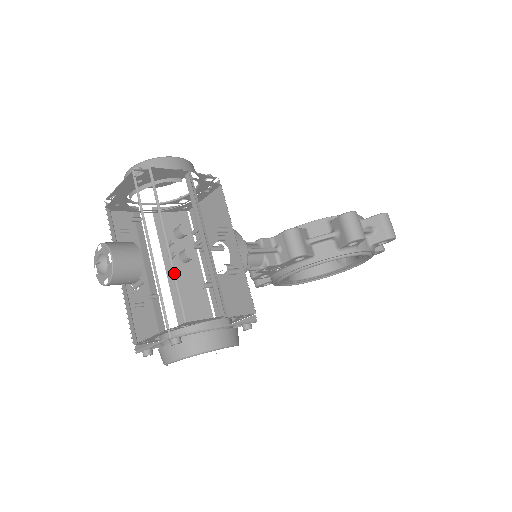
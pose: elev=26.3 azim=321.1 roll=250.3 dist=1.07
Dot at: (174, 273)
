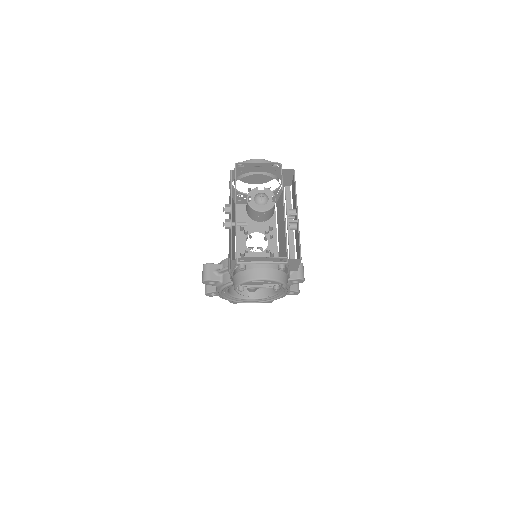
Dot at: occluded
